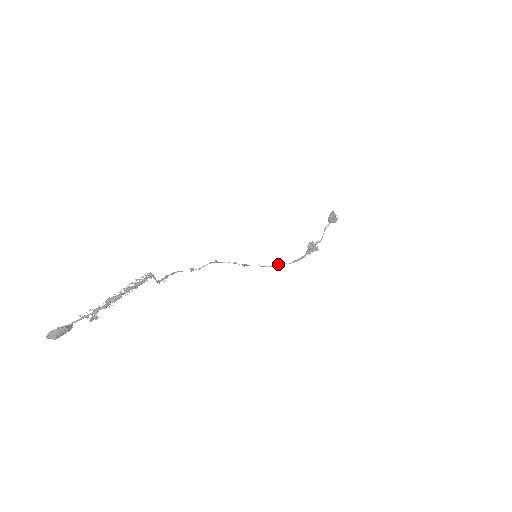
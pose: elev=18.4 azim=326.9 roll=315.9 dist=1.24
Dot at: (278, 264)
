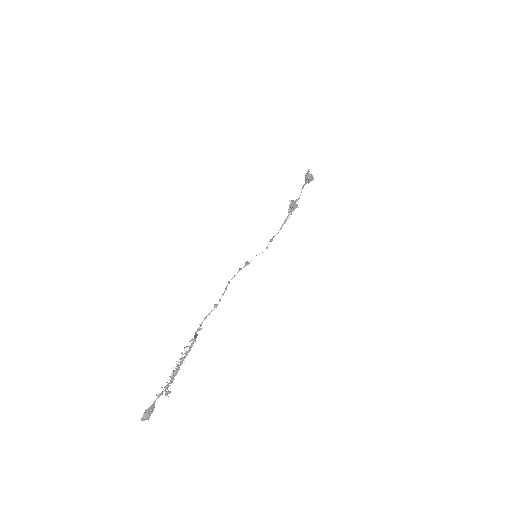
Dot at: occluded
